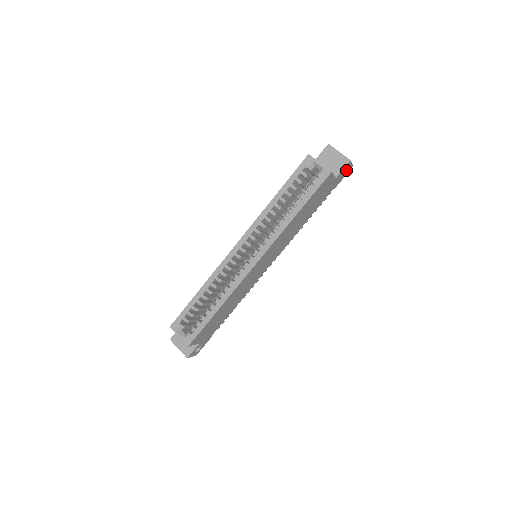
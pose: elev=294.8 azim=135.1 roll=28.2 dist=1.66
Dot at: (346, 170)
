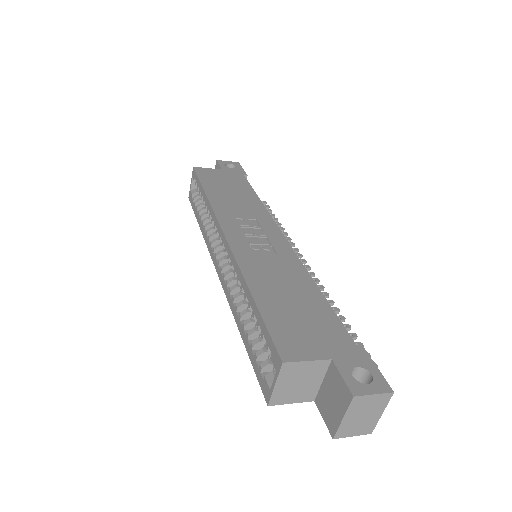
Dot at: occluded
